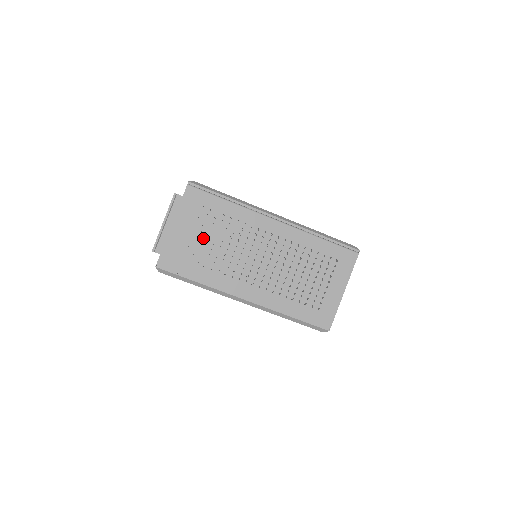
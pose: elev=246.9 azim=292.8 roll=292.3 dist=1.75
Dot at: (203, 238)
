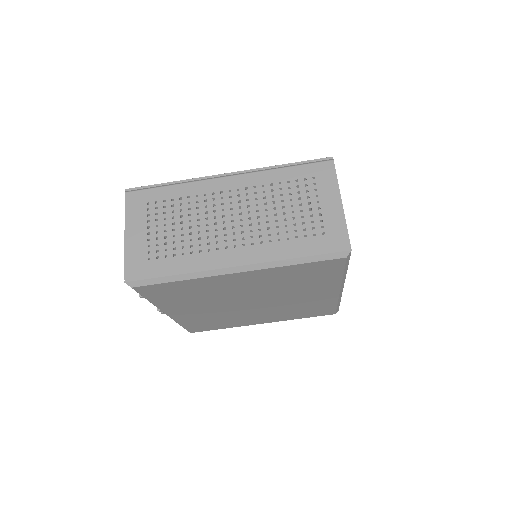
Dot at: (161, 230)
